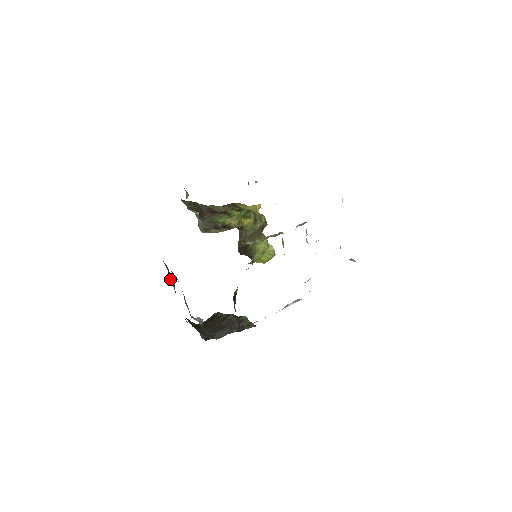
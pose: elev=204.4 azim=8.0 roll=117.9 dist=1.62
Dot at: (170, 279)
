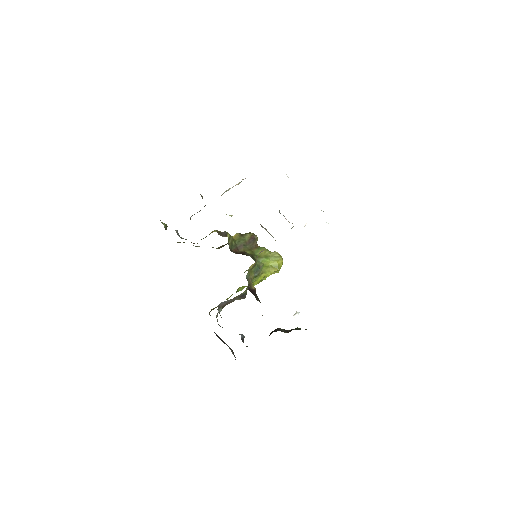
Dot at: occluded
